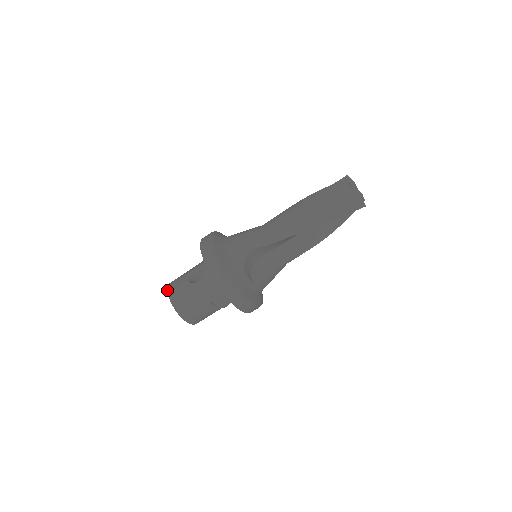
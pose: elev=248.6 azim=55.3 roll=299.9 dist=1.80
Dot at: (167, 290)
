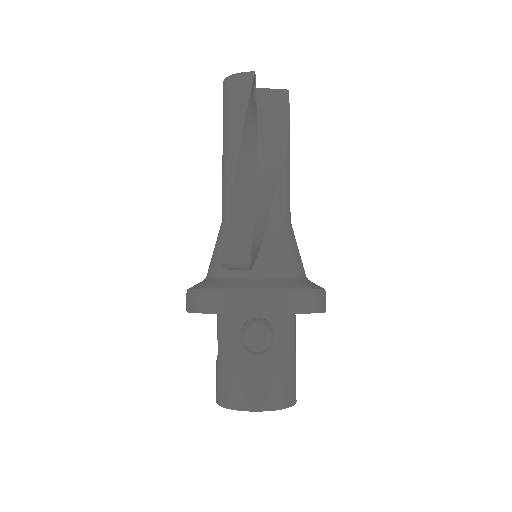
Dot at: occluded
